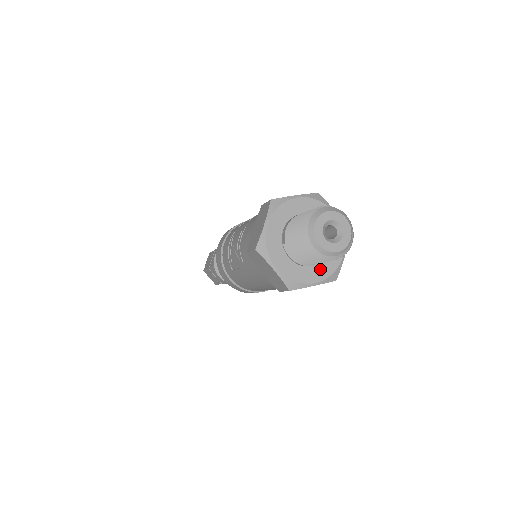
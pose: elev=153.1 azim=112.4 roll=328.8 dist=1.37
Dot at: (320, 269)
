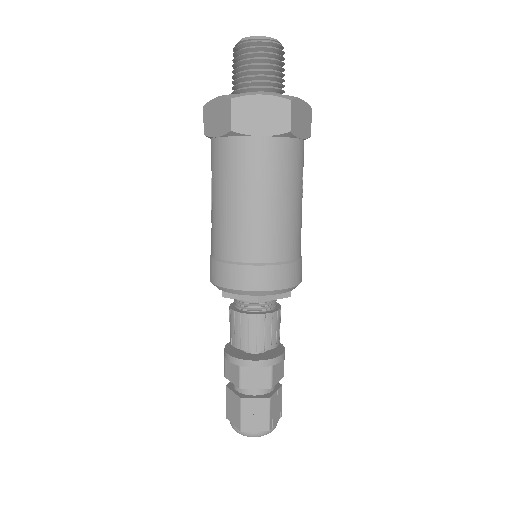
Dot at: occluded
